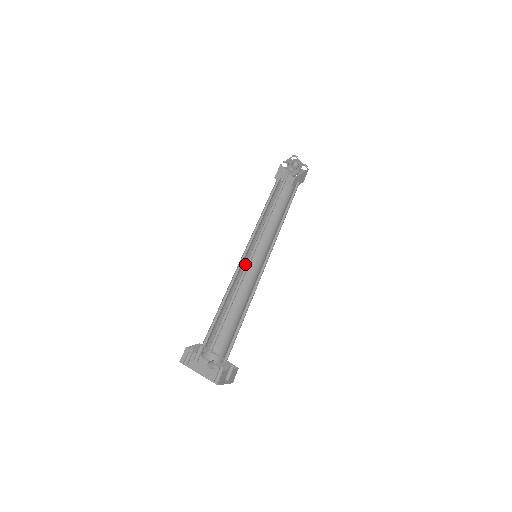
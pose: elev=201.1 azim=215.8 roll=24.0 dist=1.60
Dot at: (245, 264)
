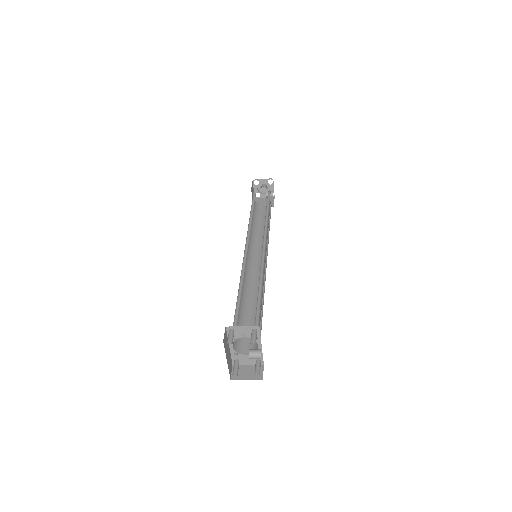
Dot at: occluded
